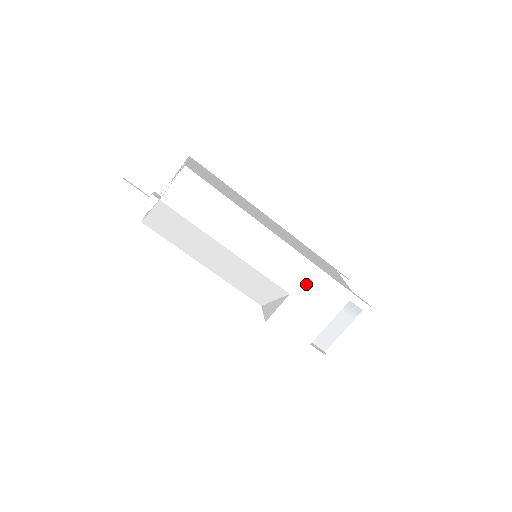
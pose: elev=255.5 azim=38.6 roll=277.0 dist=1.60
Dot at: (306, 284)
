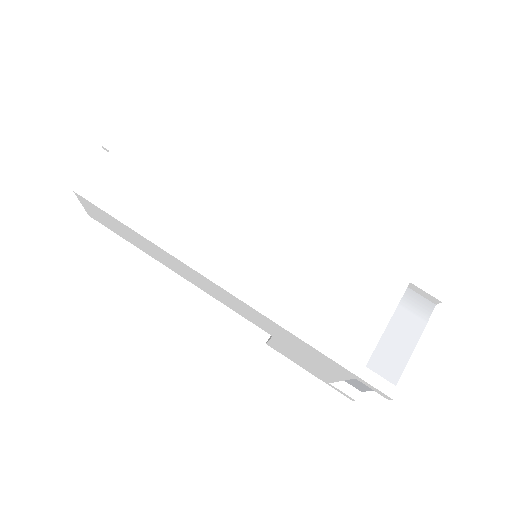
Dot at: (285, 337)
